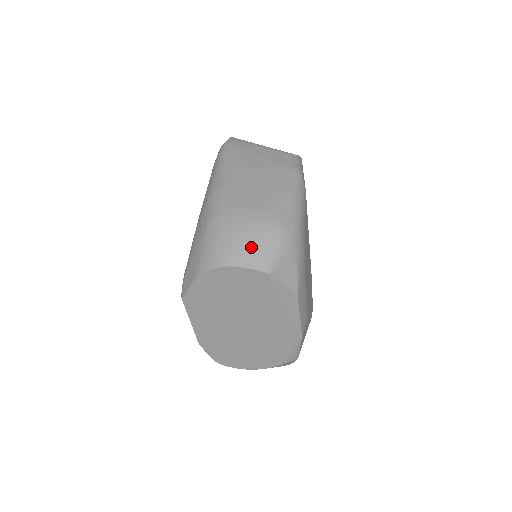
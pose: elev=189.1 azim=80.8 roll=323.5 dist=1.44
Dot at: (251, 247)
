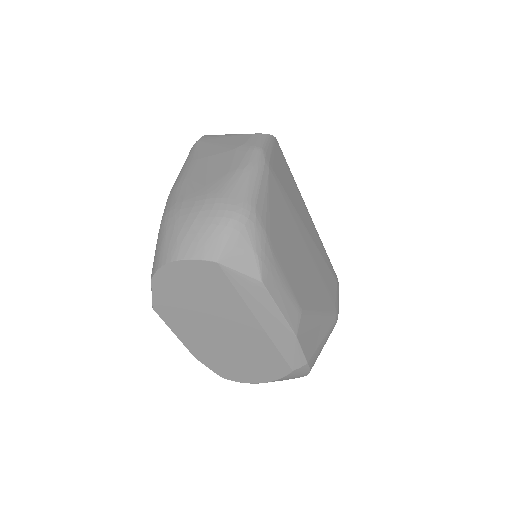
Dot at: (194, 236)
